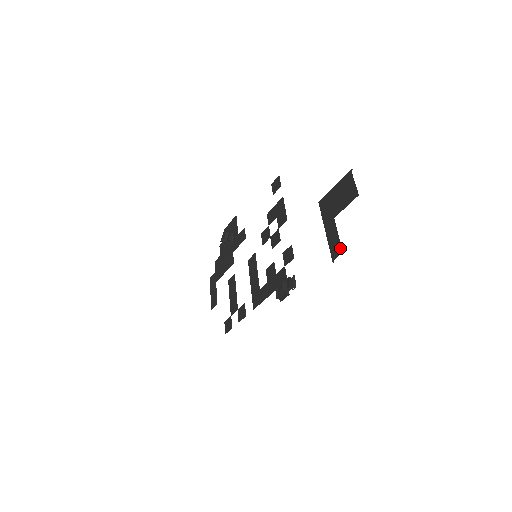
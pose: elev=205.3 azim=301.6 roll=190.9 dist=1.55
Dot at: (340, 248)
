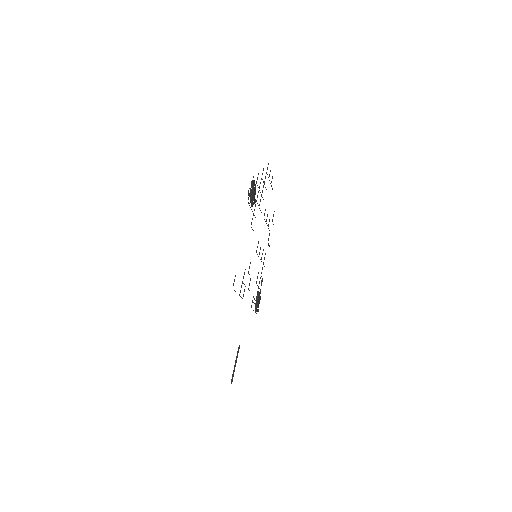
Dot at: occluded
